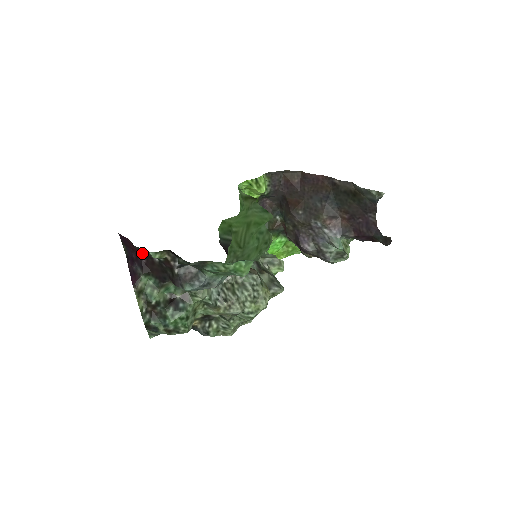
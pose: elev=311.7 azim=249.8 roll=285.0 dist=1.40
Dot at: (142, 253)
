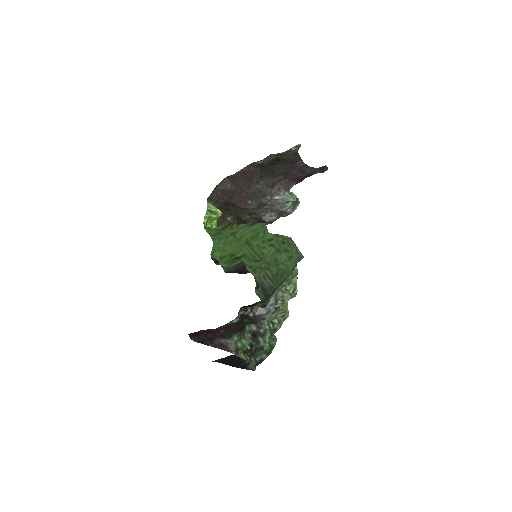
Dot at: (220, 328)
